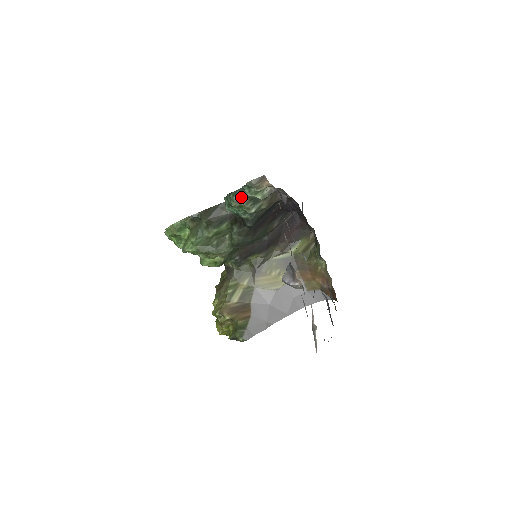
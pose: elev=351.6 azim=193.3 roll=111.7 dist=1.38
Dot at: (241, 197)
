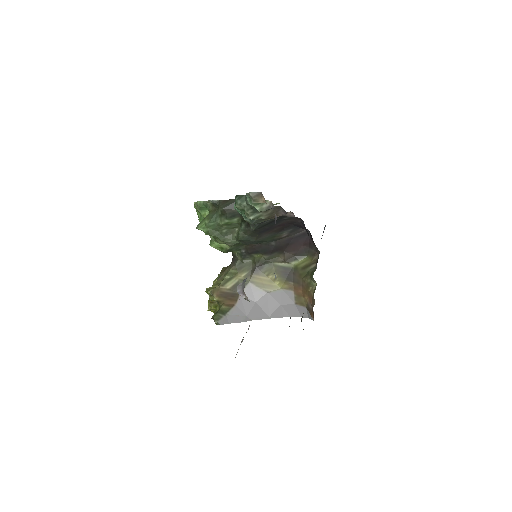
Dot at: (244, 202)
